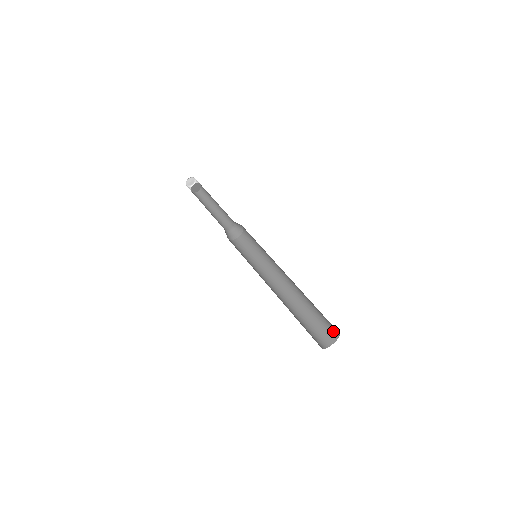
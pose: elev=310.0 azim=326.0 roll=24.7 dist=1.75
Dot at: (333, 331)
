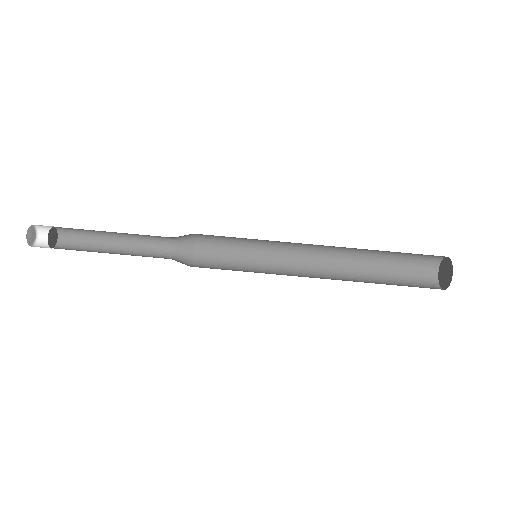
Dot at: (432, 257)
